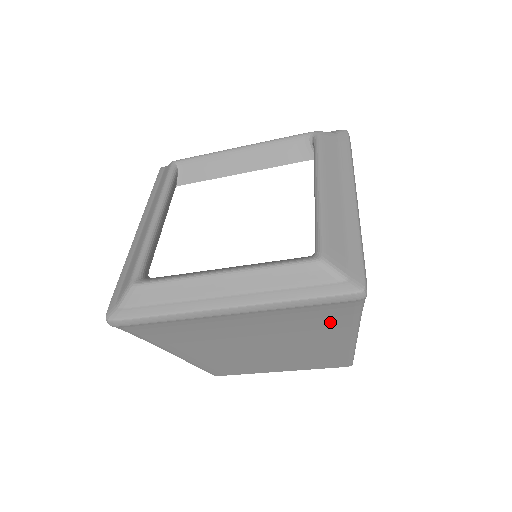
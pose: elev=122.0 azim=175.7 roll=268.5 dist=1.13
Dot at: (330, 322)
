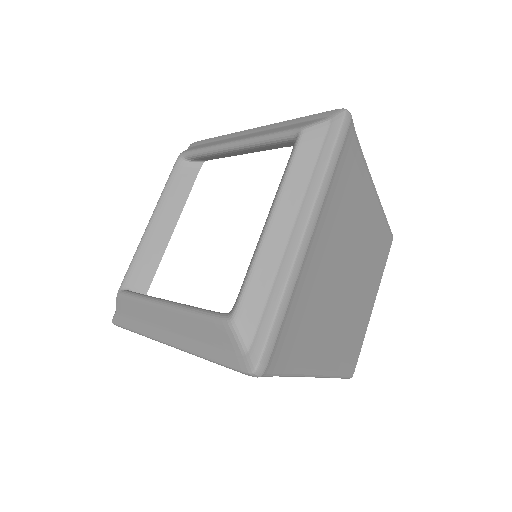
Dot at: (356, 176)
